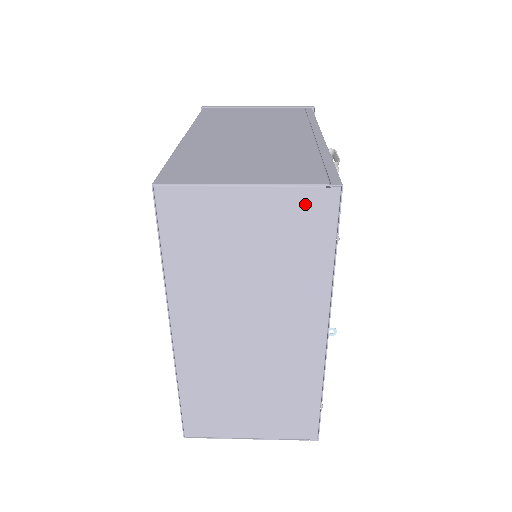
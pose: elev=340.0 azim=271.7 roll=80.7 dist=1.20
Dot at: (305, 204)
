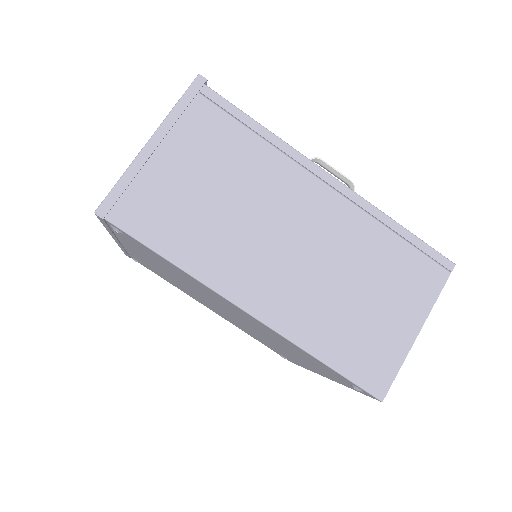
Dot at: occluded
